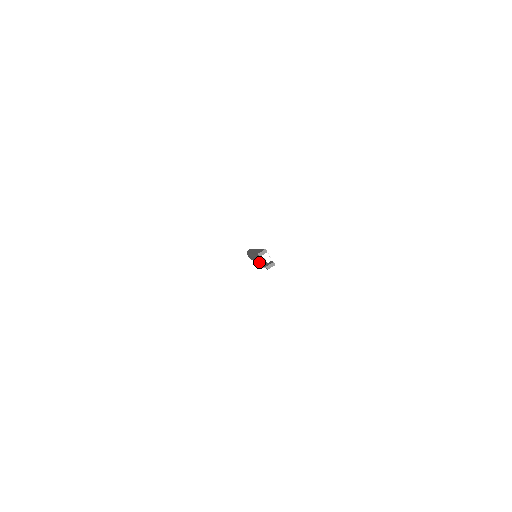
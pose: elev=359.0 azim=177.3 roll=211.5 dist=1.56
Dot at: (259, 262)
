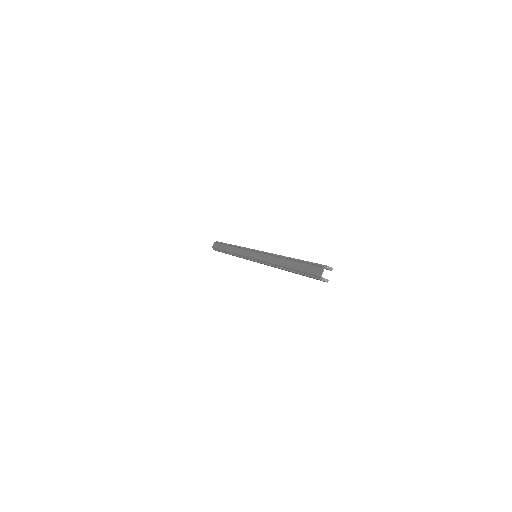
Dot at: (323, 271)
